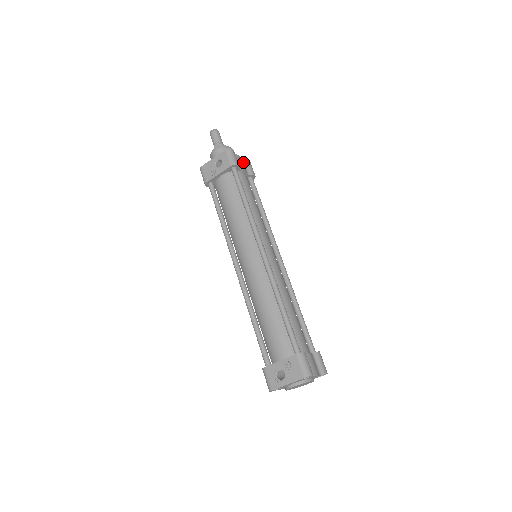
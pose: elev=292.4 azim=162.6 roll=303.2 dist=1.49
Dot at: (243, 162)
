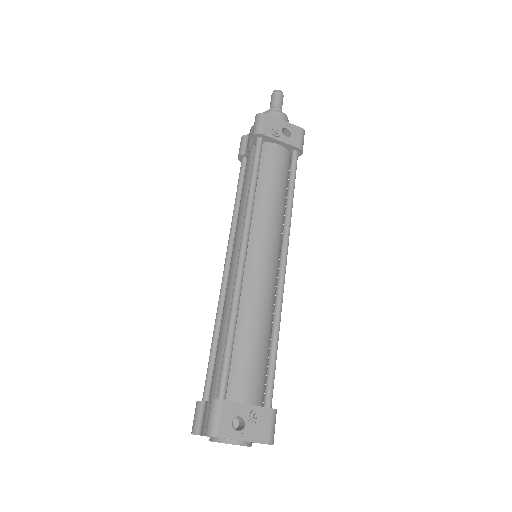
Dot at: occluded
